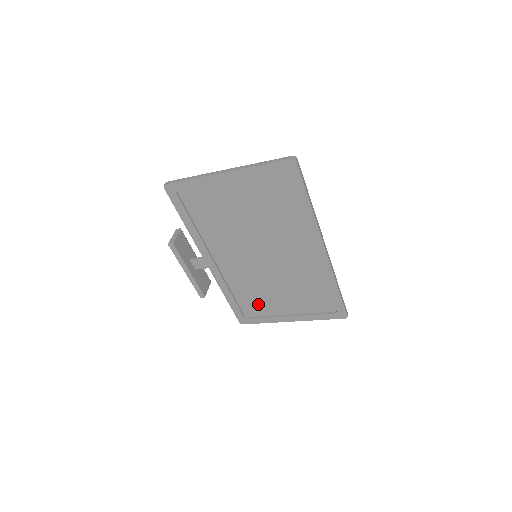
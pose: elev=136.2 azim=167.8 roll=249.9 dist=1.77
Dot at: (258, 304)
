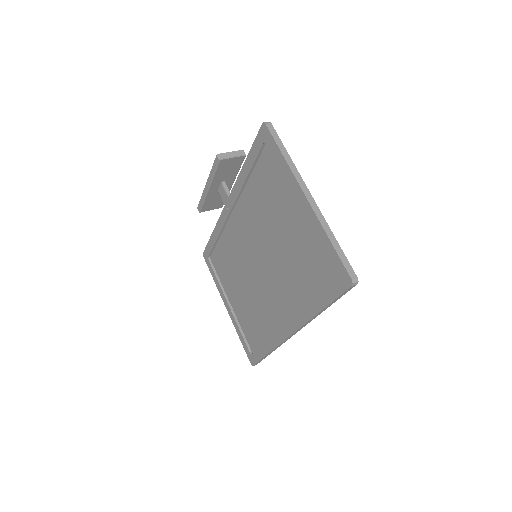
Dot at: (224, 268)
